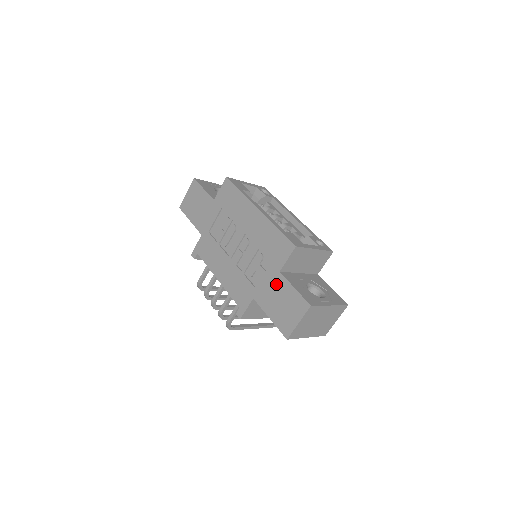
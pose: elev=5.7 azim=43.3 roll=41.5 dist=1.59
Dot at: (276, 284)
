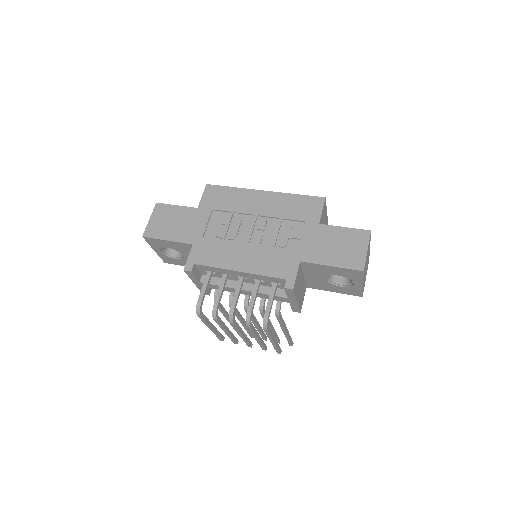
Dot at: (321, 235)
